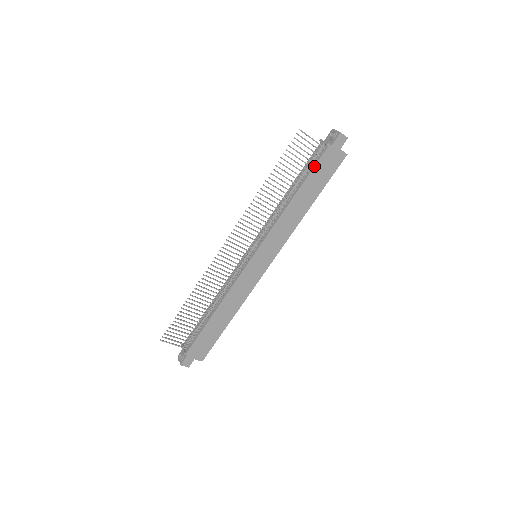
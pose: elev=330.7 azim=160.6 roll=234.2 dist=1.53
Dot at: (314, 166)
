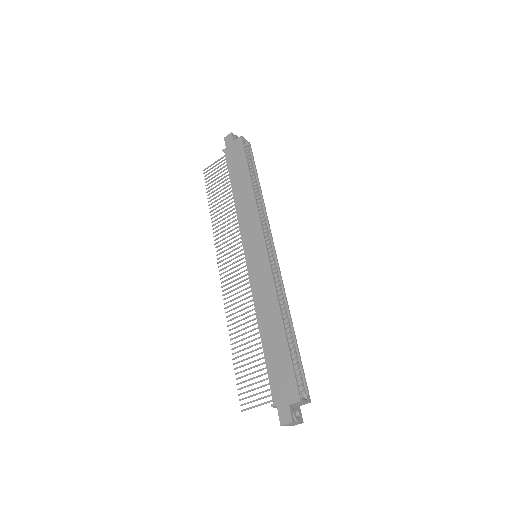
Dot at: (227, 167)
